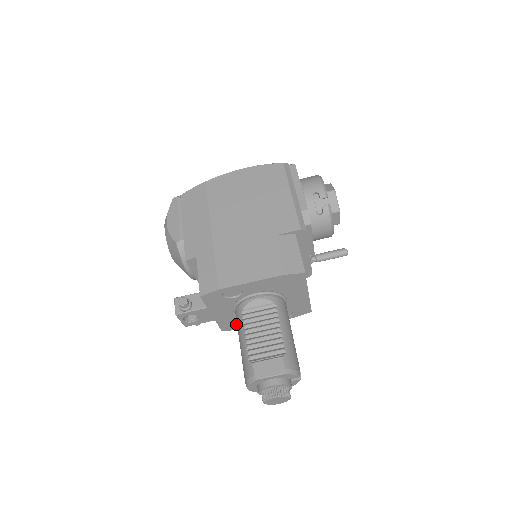
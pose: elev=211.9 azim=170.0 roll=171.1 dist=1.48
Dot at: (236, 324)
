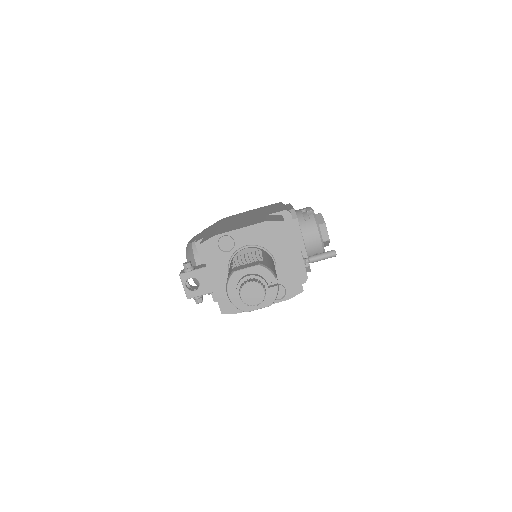
Dot at: occluded
